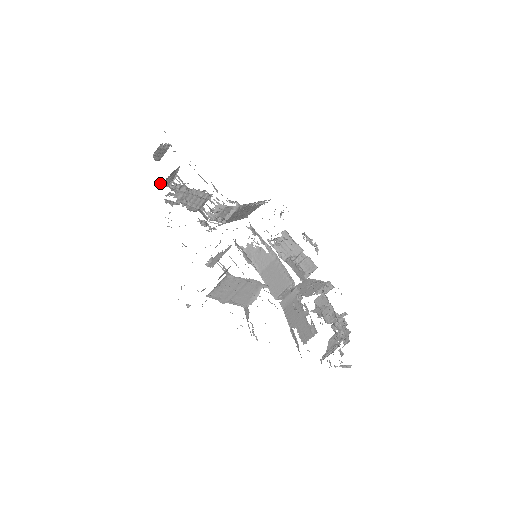
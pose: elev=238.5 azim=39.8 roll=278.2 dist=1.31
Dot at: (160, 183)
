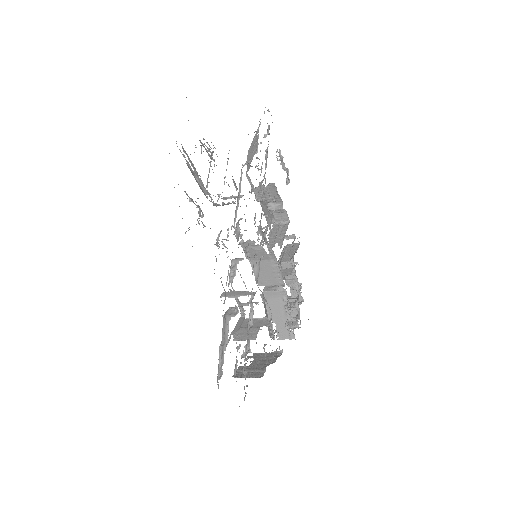
Dot at: occluded
